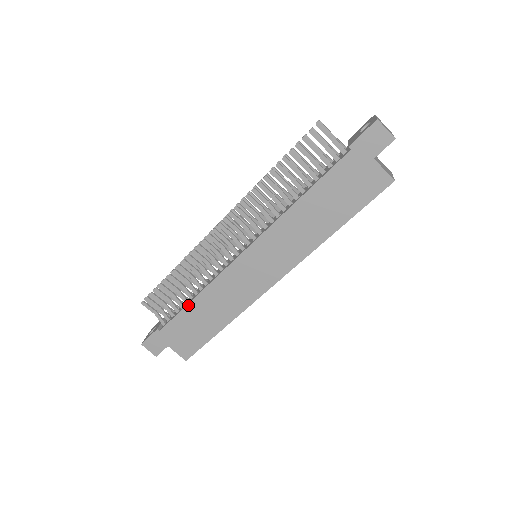
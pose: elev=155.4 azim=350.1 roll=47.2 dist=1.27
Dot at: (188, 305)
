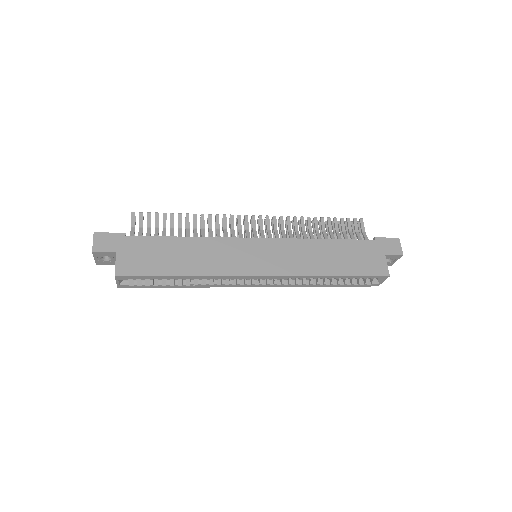
Dot at: (176, 237)
